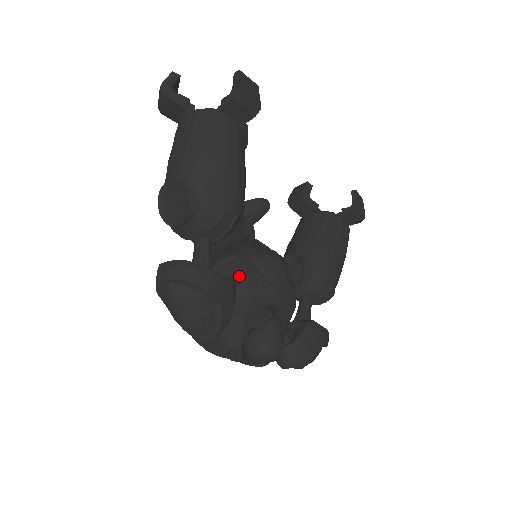
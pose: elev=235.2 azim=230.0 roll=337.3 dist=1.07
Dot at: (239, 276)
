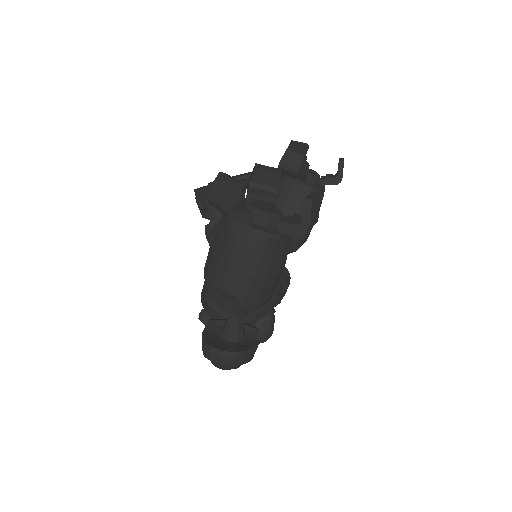
Dot at: occluded
